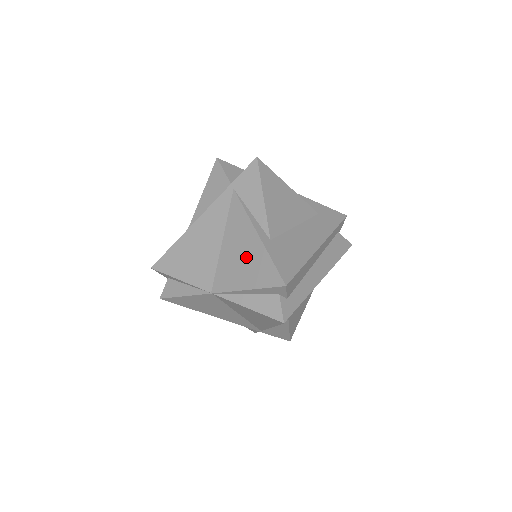
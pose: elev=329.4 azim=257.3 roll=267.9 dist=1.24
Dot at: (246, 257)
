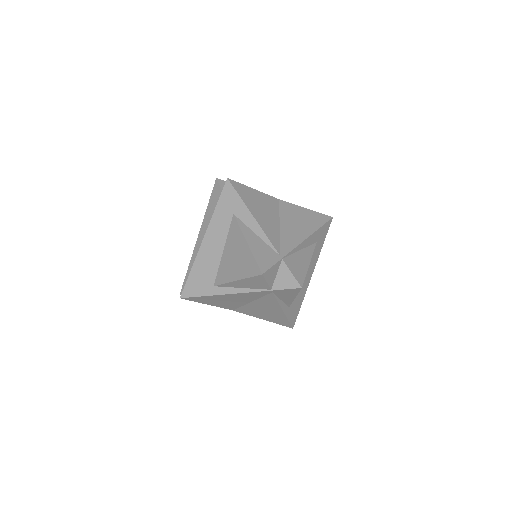
Dot at: (269, 314)
